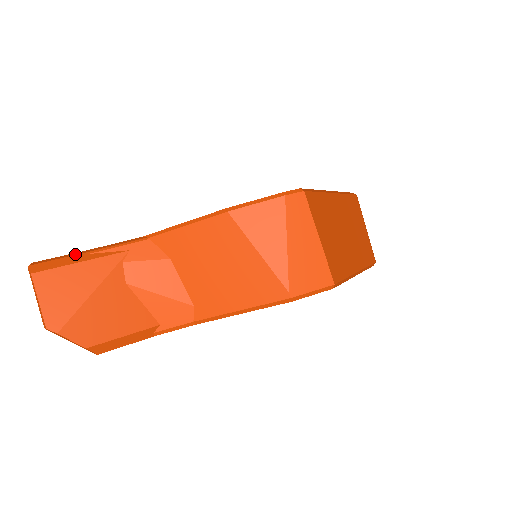
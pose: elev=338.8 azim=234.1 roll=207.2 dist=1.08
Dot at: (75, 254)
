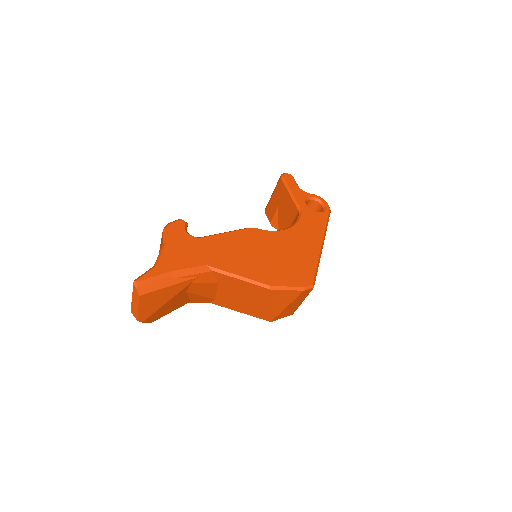
Dot at: (165, 277)
